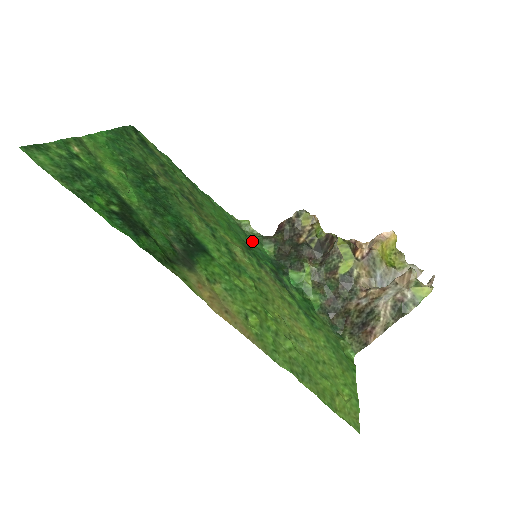
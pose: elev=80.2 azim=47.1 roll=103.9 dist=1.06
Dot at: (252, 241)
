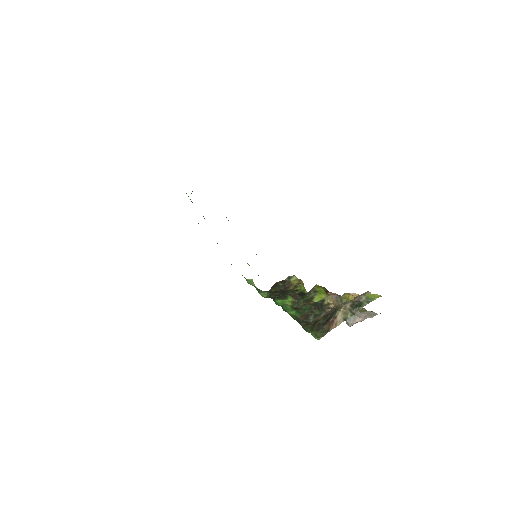
Dot at: occluded
